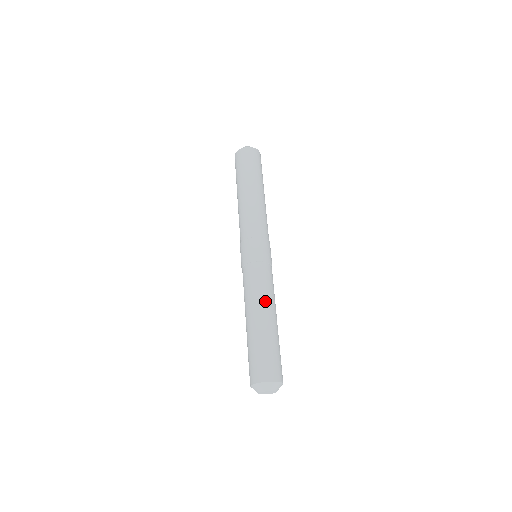
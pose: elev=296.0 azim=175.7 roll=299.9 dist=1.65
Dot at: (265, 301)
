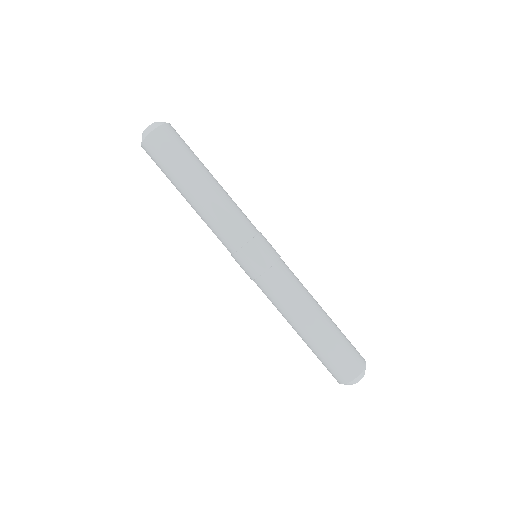
Dot at: (306, 303)
